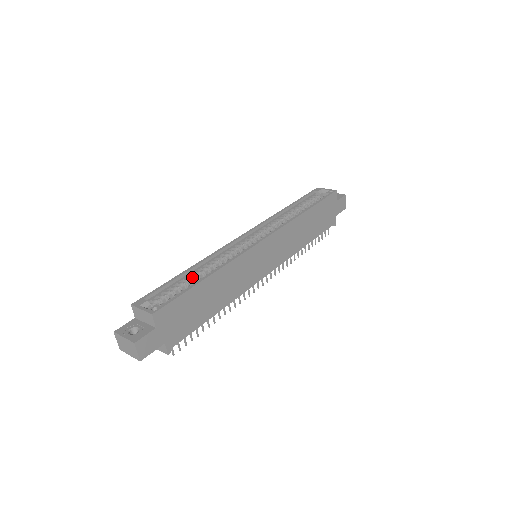
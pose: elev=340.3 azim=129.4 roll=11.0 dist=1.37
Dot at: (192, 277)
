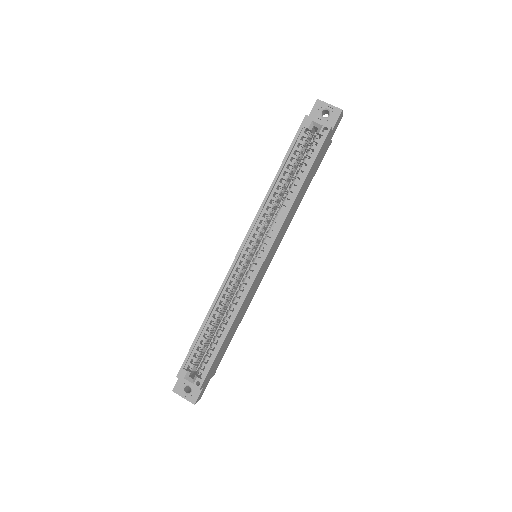
Dot at: (211, 328)
